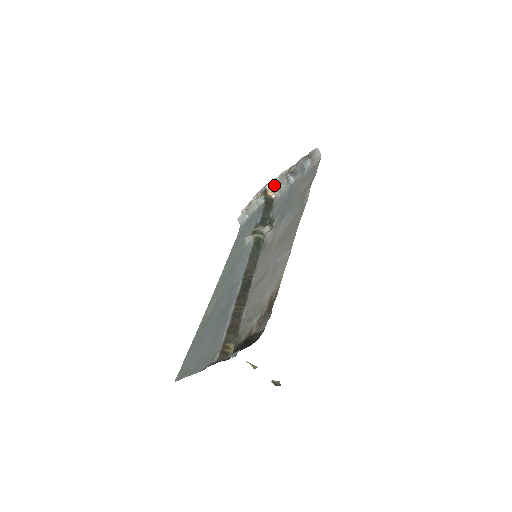
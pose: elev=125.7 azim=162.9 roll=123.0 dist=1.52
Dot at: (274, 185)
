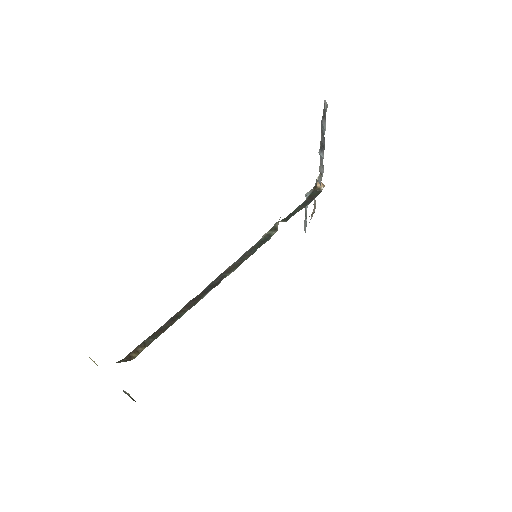
Dot at: (320, 173)
